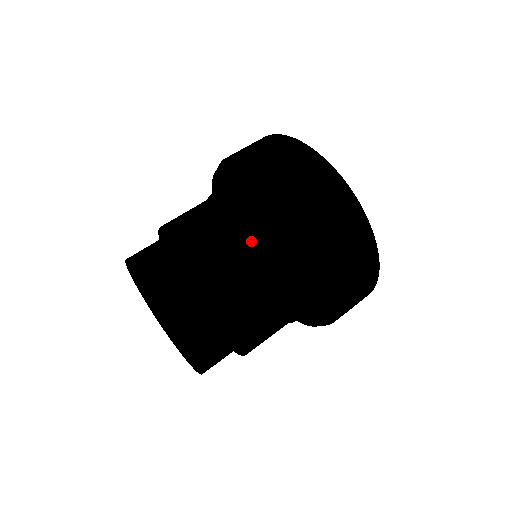
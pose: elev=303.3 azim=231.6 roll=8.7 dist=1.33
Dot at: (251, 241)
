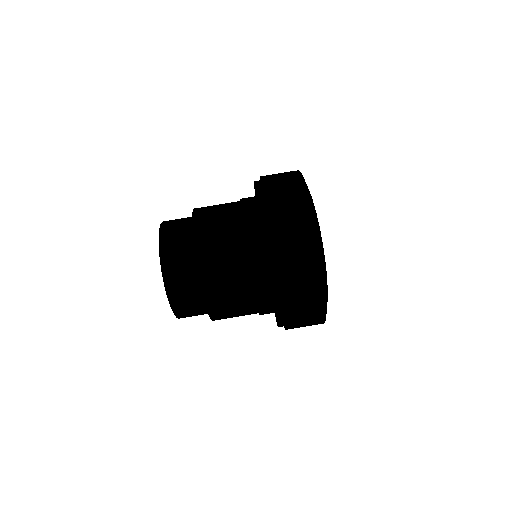
Dot at: (236, 261)
